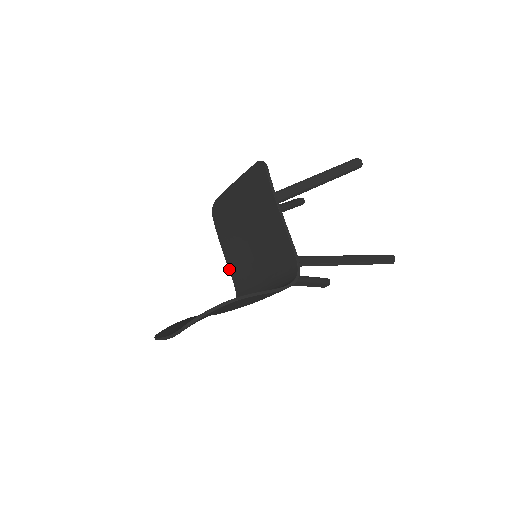
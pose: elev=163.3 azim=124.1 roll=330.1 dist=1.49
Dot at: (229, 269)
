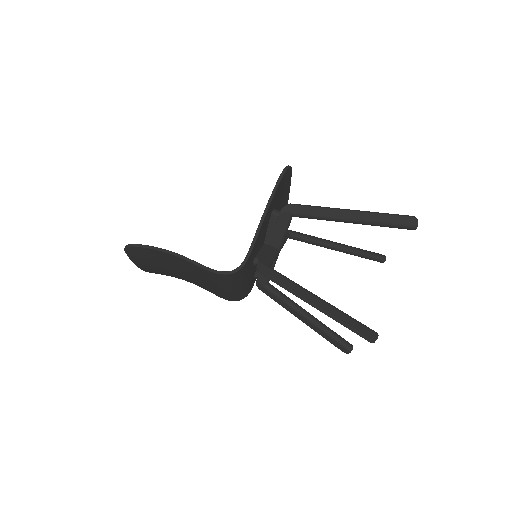
Dot at: occluded
